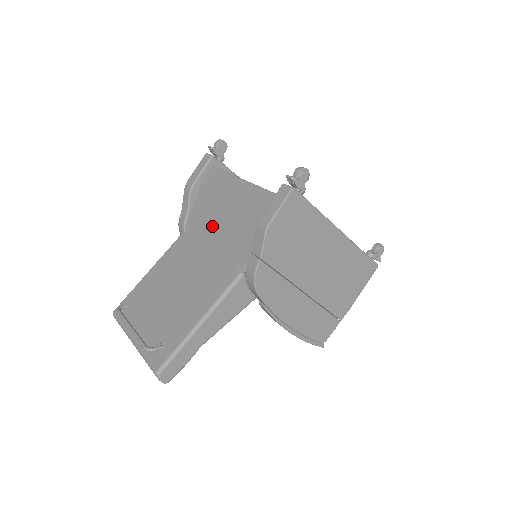
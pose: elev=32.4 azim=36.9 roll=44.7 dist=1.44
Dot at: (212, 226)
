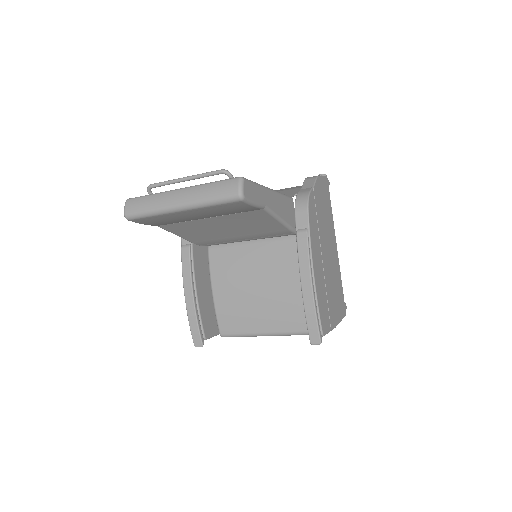
Dot at: occluded
